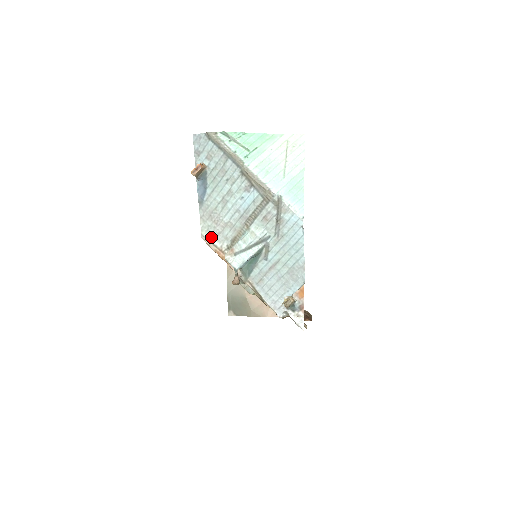
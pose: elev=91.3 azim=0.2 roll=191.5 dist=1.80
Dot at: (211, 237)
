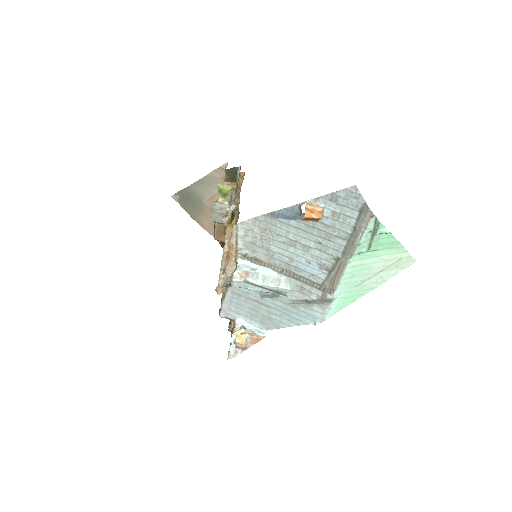
Dot at: (242, 235)
